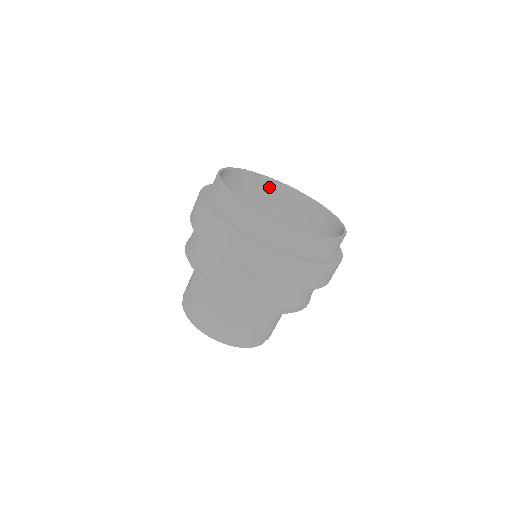
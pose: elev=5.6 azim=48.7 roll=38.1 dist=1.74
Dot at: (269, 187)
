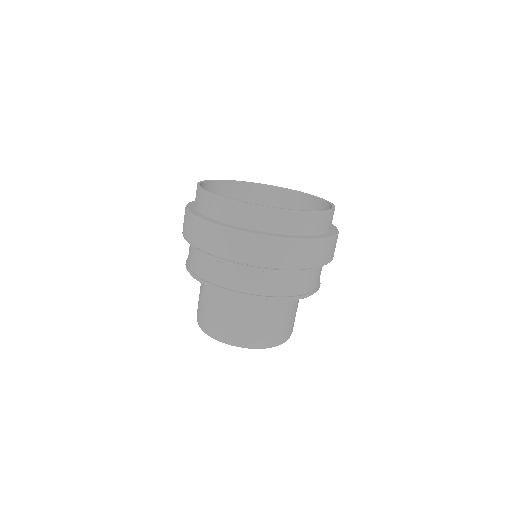
Dot at: (282, 197)
